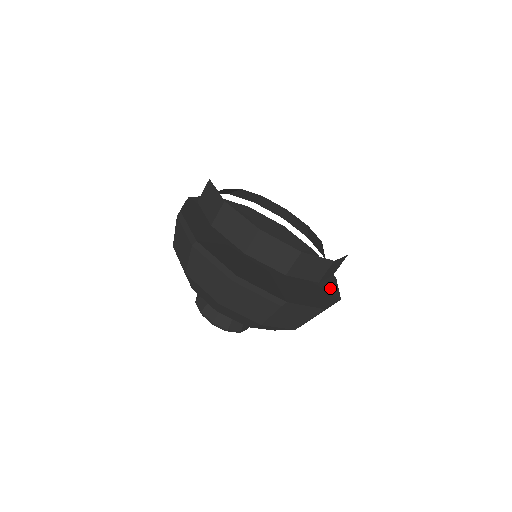
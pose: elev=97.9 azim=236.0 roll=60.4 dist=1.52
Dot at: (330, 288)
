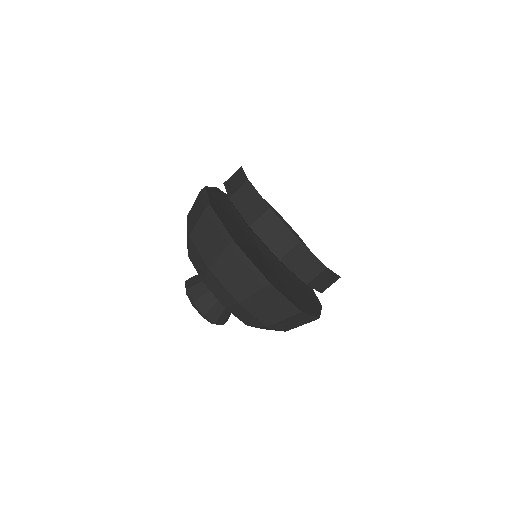
Dot at: (301, 305)
